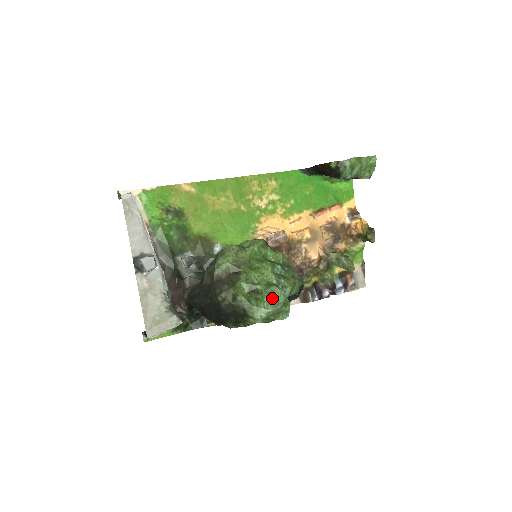
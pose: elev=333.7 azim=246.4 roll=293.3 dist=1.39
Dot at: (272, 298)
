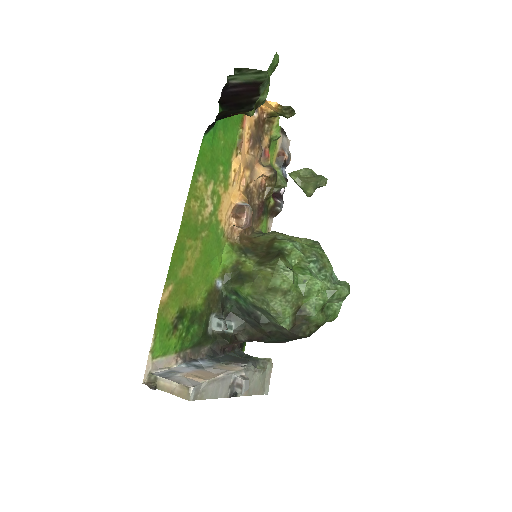
Dot at: (341, 299)
